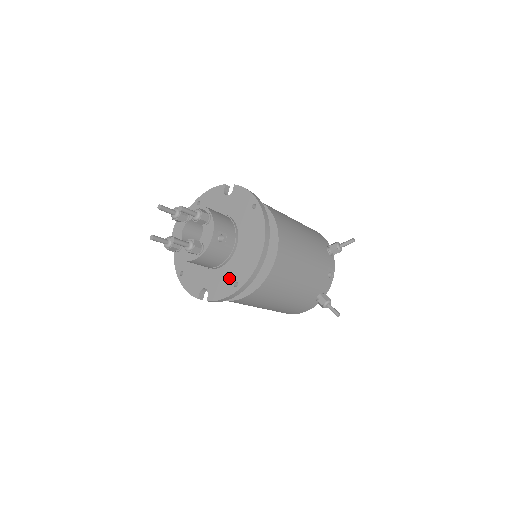
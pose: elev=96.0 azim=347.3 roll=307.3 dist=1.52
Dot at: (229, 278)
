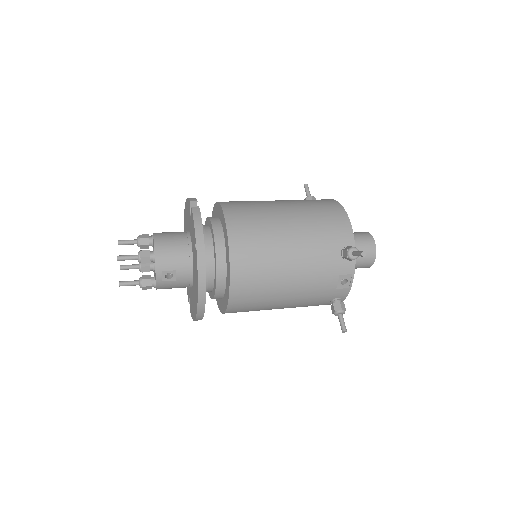
Dot at: (193, 304)
